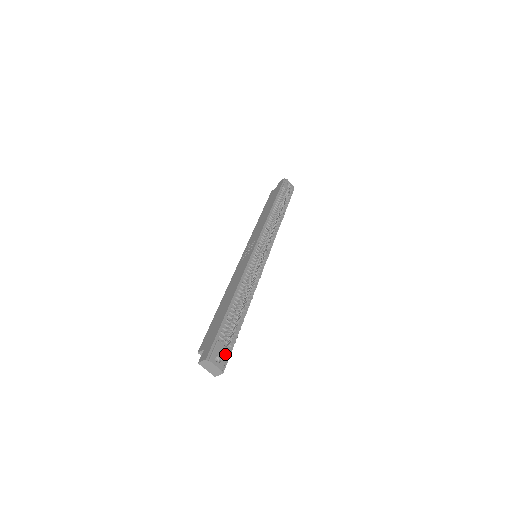
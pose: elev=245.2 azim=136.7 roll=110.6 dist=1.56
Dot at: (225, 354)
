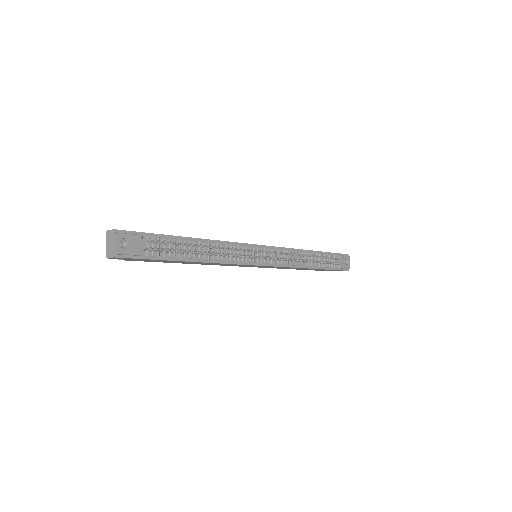
Dot at: (134, 250)
